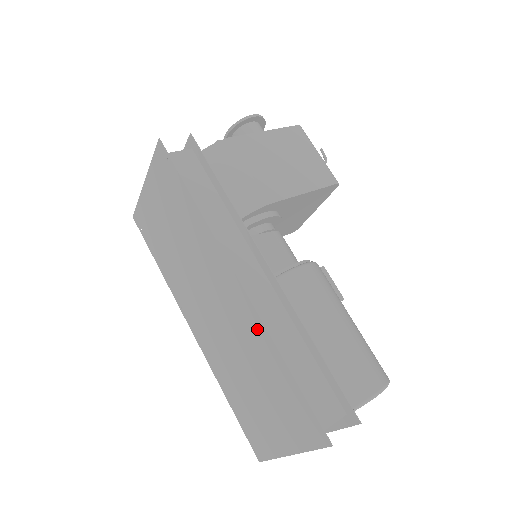
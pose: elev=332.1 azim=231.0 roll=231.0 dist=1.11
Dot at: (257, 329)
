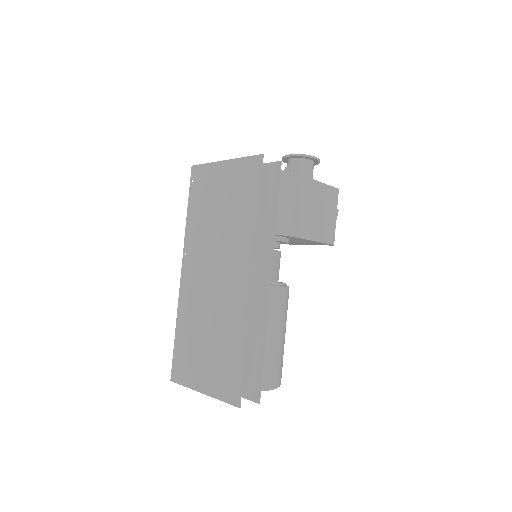
Dot at: (241, 316)
